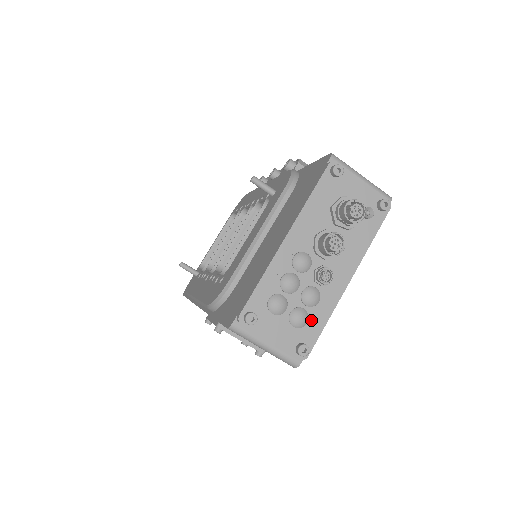
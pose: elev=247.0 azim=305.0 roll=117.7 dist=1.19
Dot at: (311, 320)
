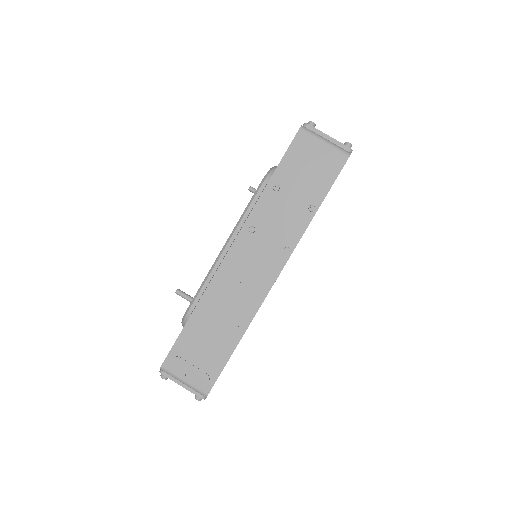
Dot at: occluded
